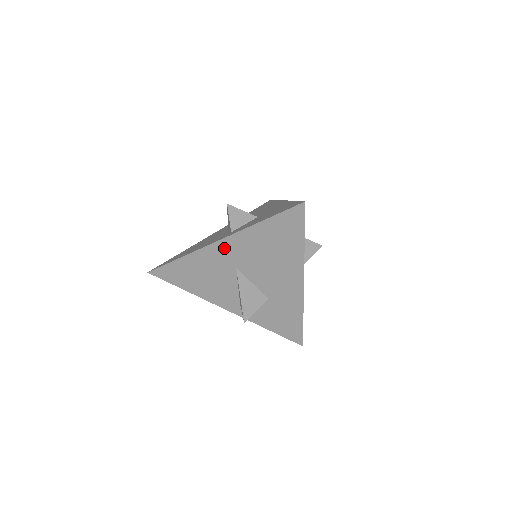
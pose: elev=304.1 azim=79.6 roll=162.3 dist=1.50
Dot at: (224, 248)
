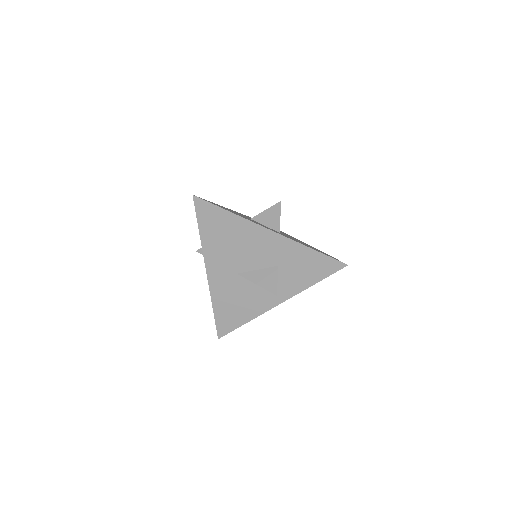
Dot at: occluded
